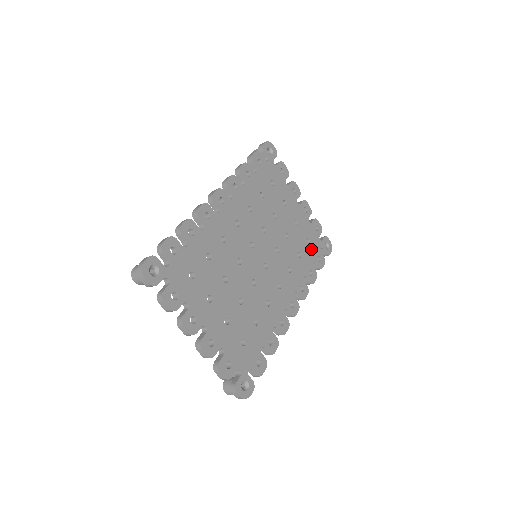
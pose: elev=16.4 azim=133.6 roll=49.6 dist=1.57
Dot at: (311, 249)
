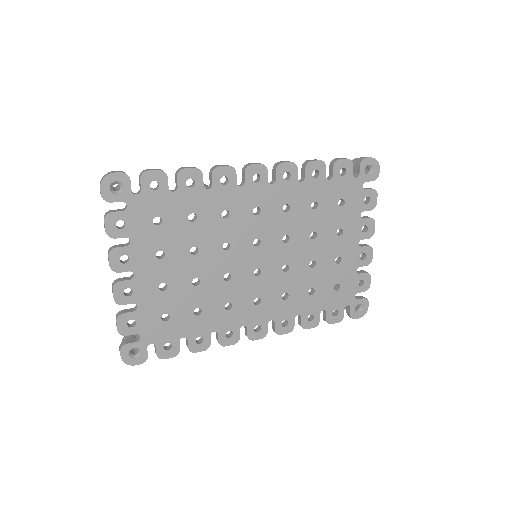
Dot at: (334, 297)
